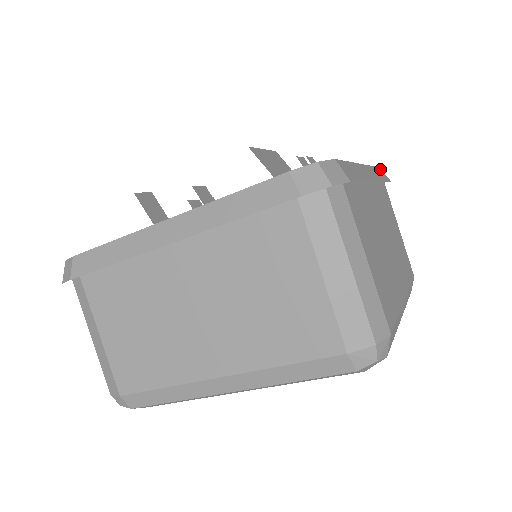
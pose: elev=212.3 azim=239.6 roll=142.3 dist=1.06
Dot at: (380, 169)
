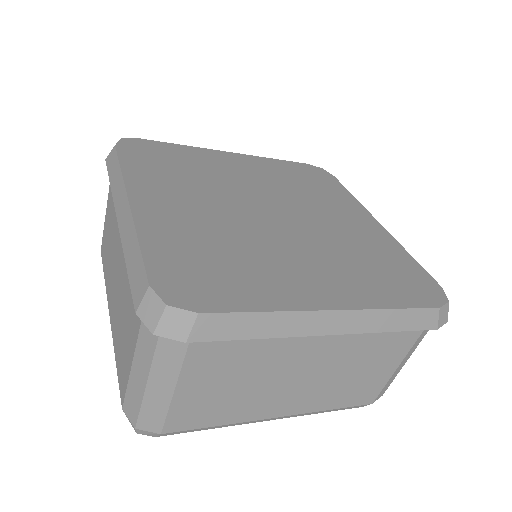
Dot at: (337, 181)
